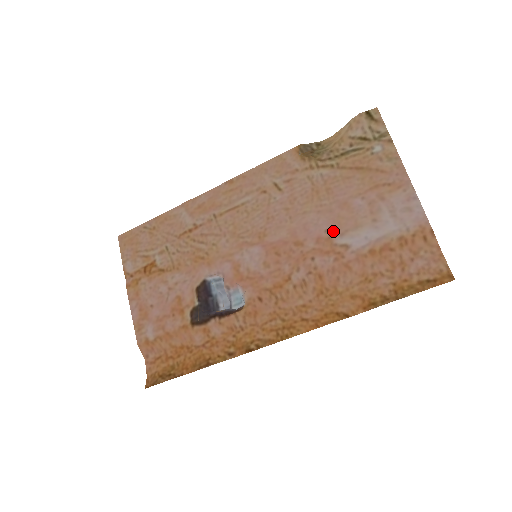
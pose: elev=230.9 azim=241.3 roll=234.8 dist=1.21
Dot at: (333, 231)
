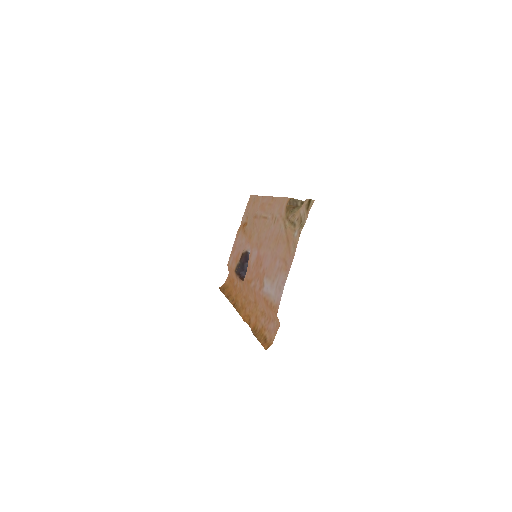
Dot at: (267, 271)
